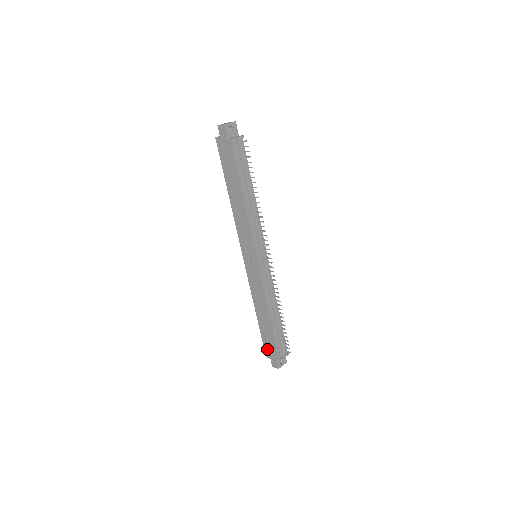
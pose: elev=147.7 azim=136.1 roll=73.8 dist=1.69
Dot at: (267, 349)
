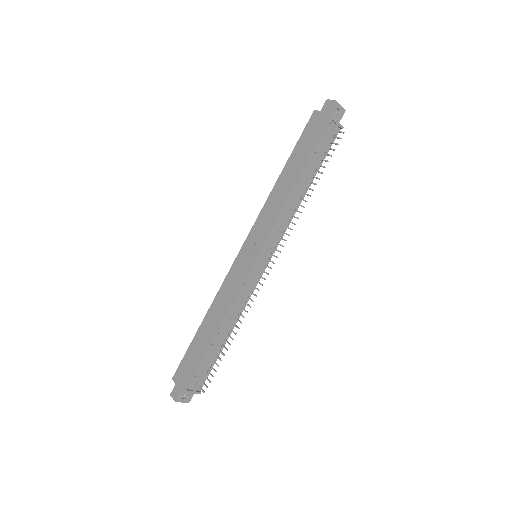
Dot at: (182, 369)
